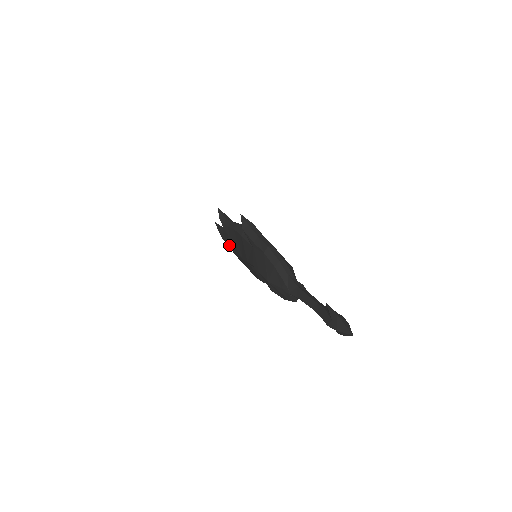
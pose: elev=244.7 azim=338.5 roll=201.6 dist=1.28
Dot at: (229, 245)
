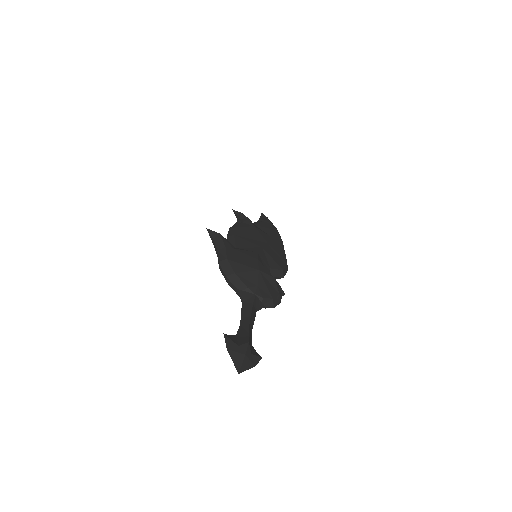
Dot at: occluded
